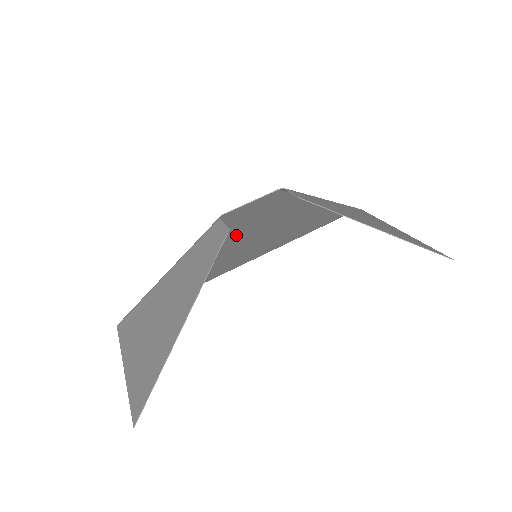
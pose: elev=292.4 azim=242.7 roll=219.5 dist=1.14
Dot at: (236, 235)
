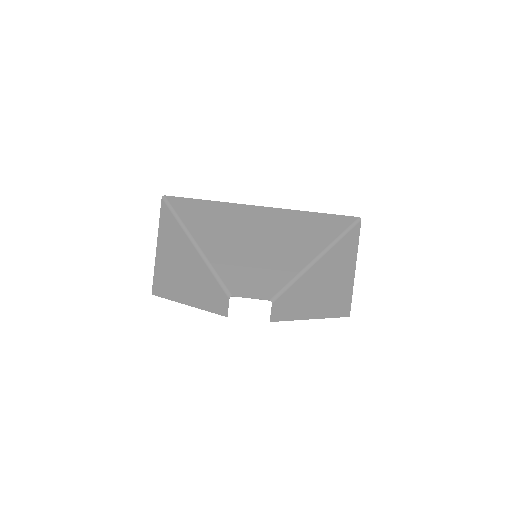
Dot at: (247, 261)
